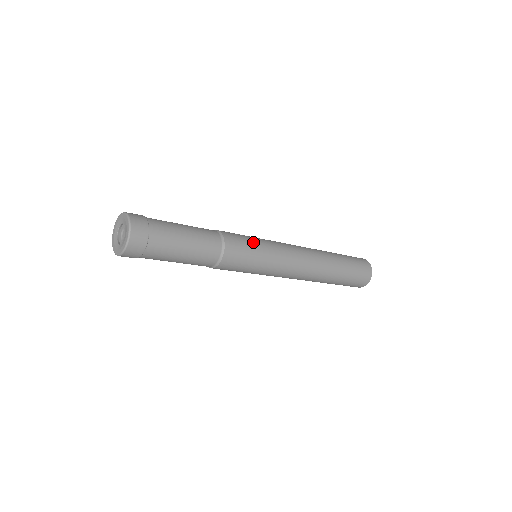
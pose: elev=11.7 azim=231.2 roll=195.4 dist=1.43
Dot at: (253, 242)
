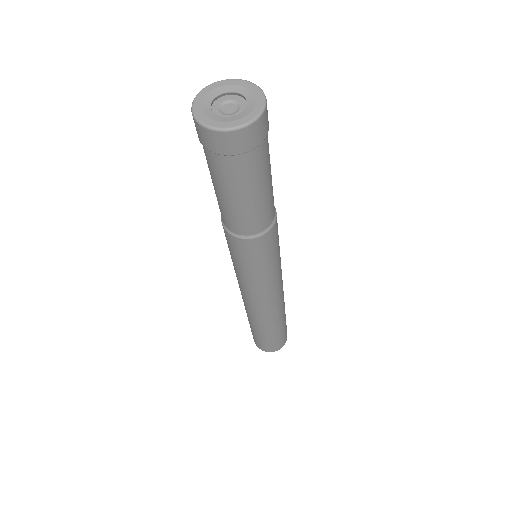
Dot at: occluded
